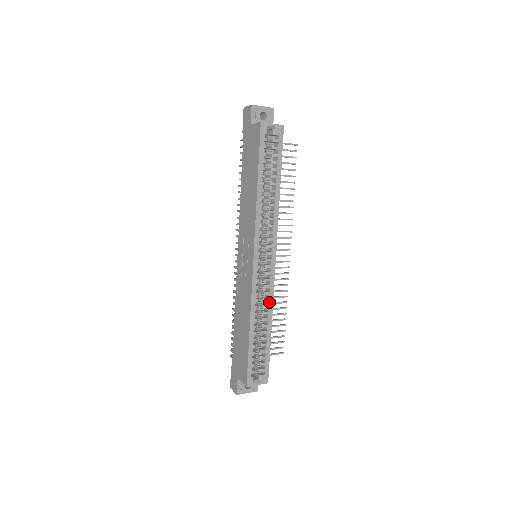
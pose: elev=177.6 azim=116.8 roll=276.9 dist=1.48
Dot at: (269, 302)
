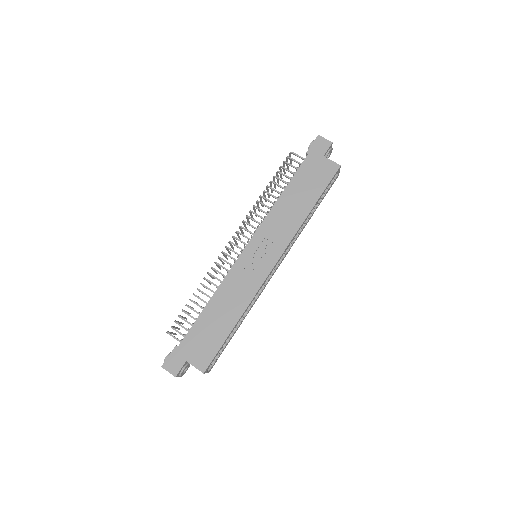
Dot at: (254, 303)
